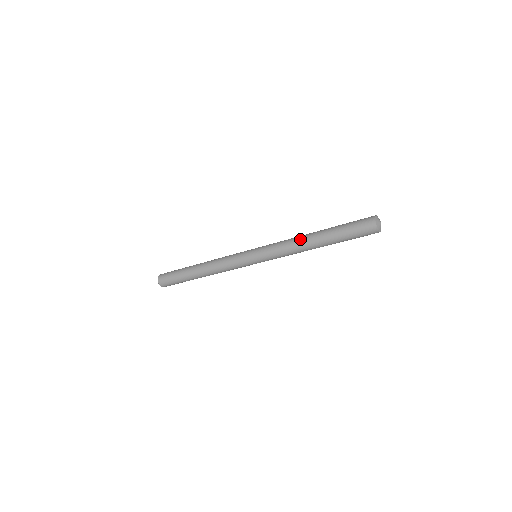
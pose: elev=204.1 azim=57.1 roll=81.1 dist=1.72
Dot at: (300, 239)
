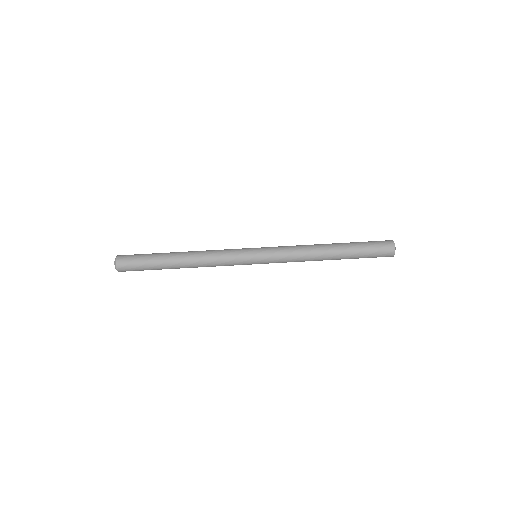
Dot at: (314, 244)
